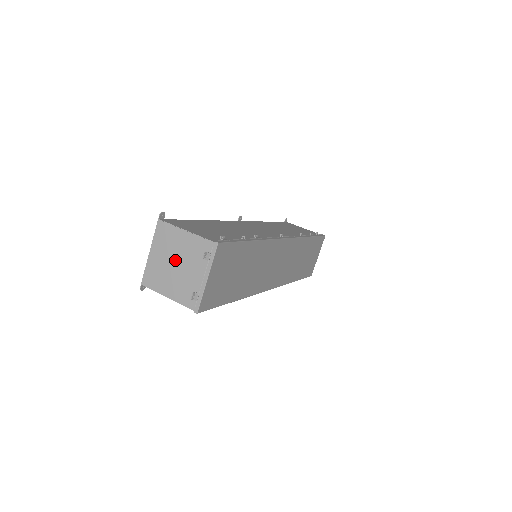
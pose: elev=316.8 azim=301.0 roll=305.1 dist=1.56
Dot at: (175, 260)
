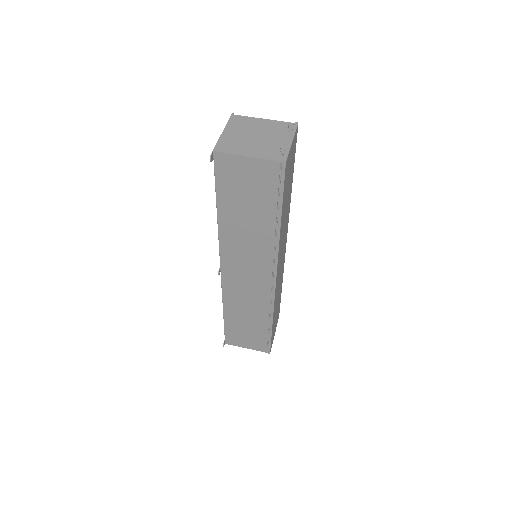
Dot at: (254, 134)
